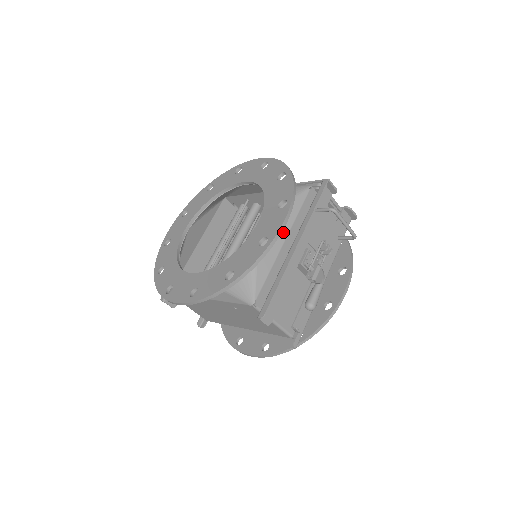
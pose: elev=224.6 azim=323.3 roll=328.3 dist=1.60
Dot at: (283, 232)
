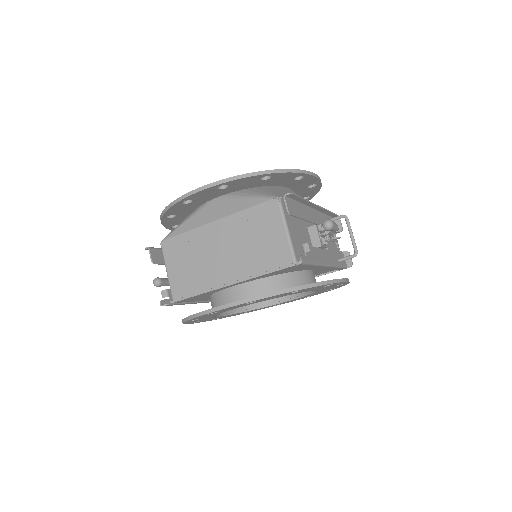
Dot at: occluded
